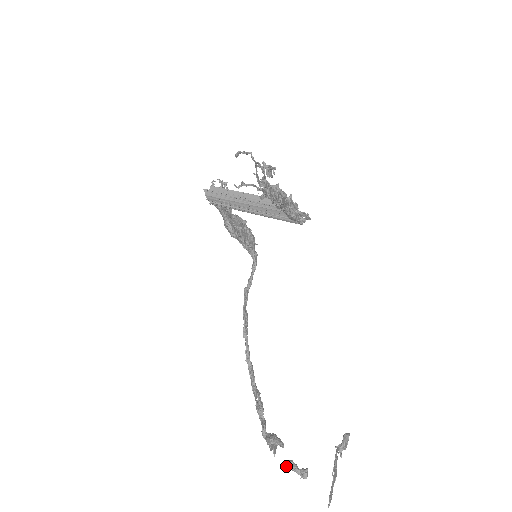
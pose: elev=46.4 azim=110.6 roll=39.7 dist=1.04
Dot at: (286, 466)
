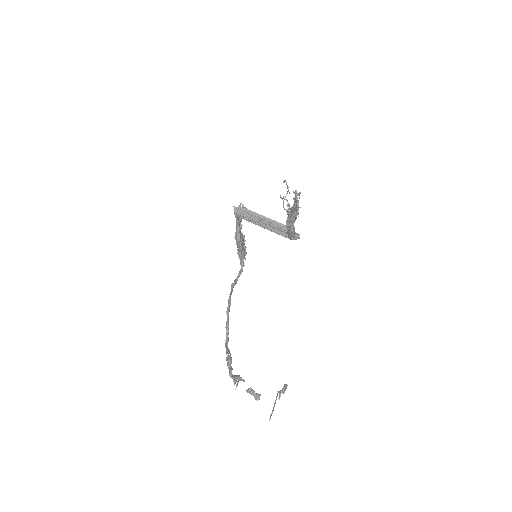
Dot at: (246, 391)
